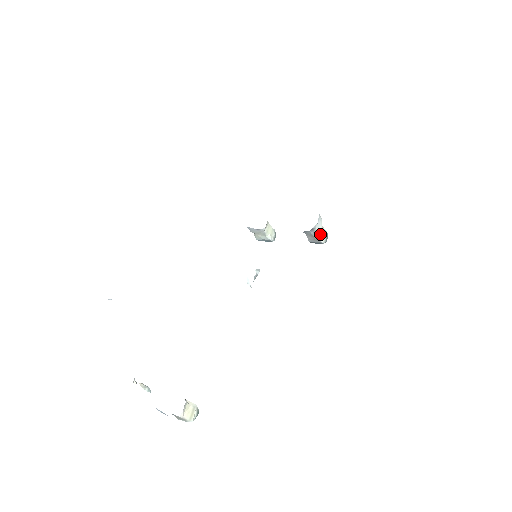
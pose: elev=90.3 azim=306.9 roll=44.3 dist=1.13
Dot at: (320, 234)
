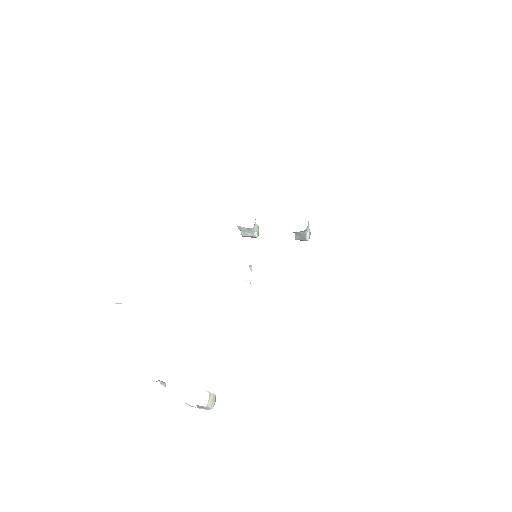
Dot at: (307, 233)
